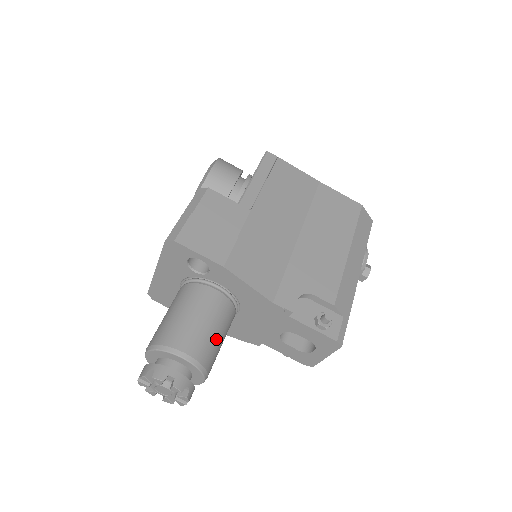
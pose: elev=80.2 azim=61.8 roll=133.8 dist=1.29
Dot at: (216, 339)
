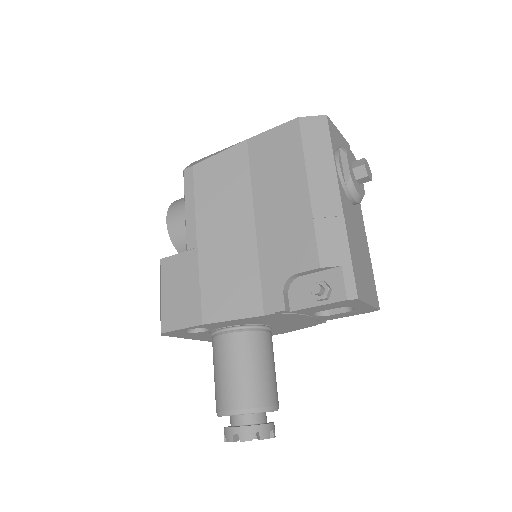
Dot at: (252, 375)
